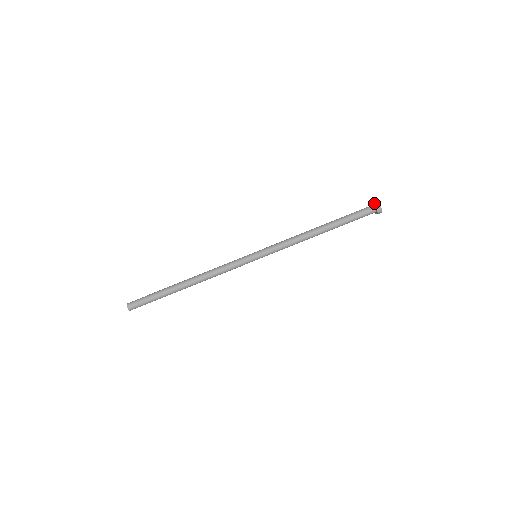
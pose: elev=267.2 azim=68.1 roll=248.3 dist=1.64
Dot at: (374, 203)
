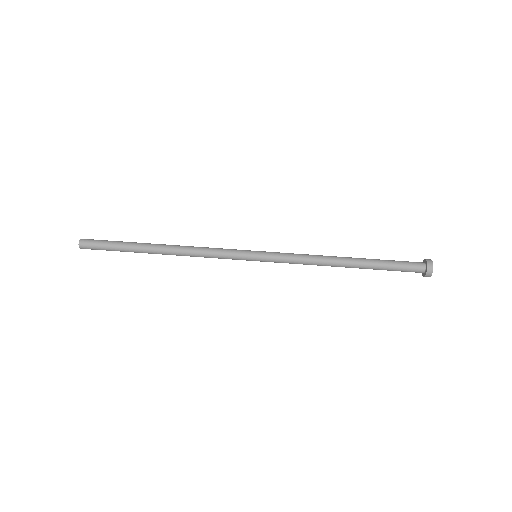
Dot at: (423, 260)
